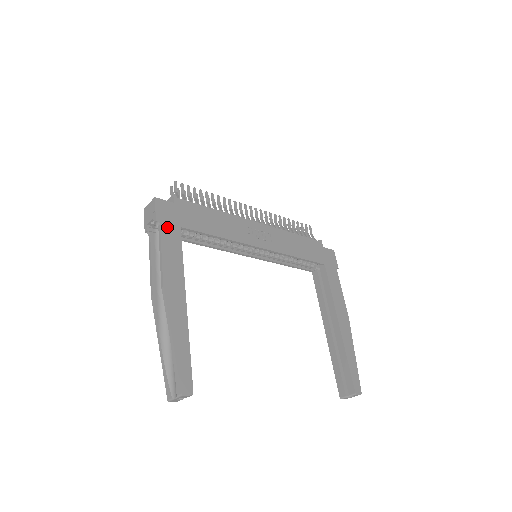
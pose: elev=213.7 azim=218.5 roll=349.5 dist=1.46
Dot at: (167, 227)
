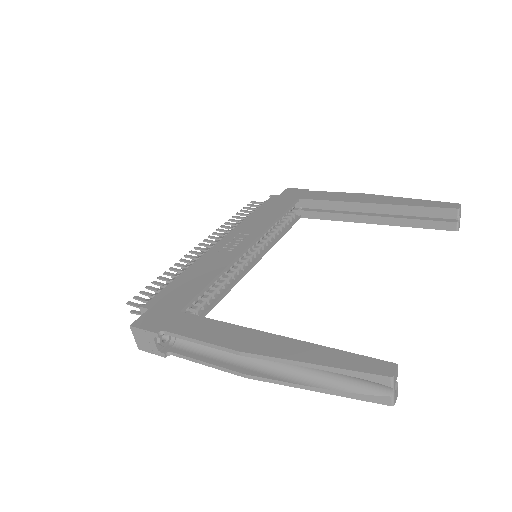
Dot at: (171, 325)
